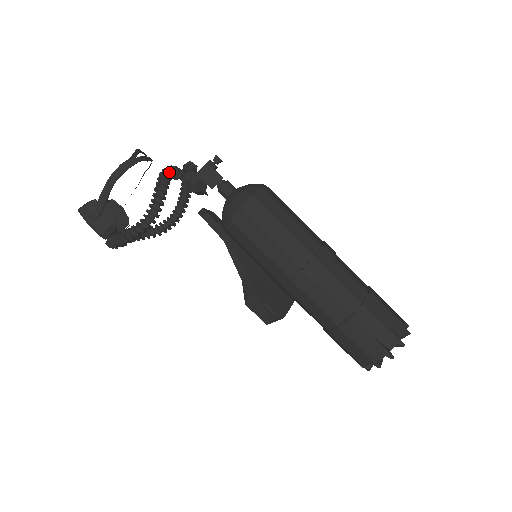
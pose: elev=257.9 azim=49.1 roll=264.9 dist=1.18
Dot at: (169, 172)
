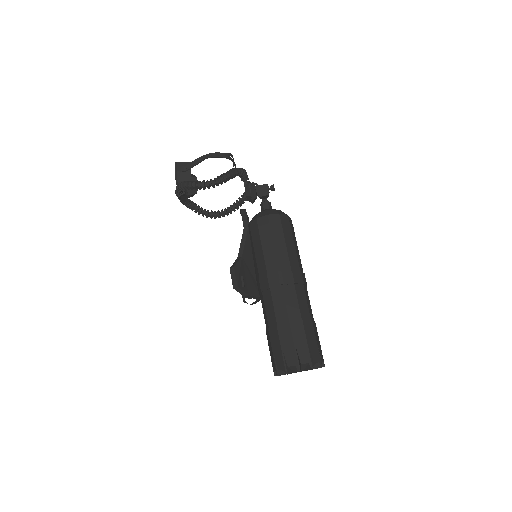
Dot at: (241, 171)
